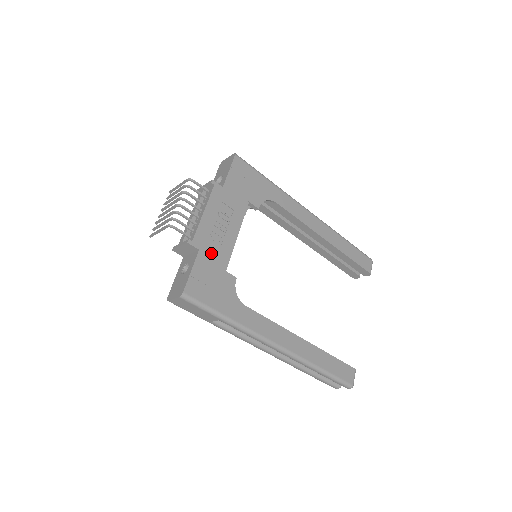
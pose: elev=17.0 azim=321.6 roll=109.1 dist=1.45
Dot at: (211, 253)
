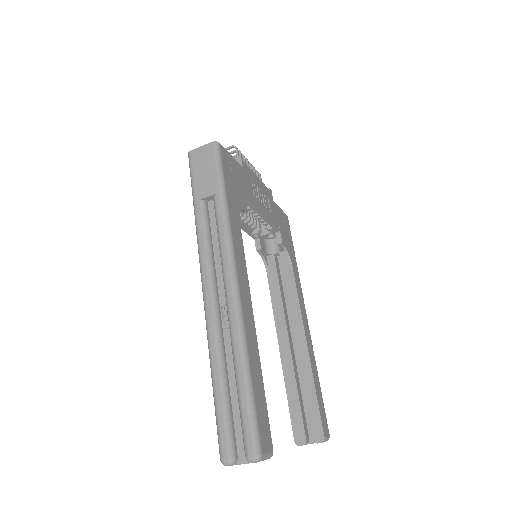
Dot at: (246, 182)
